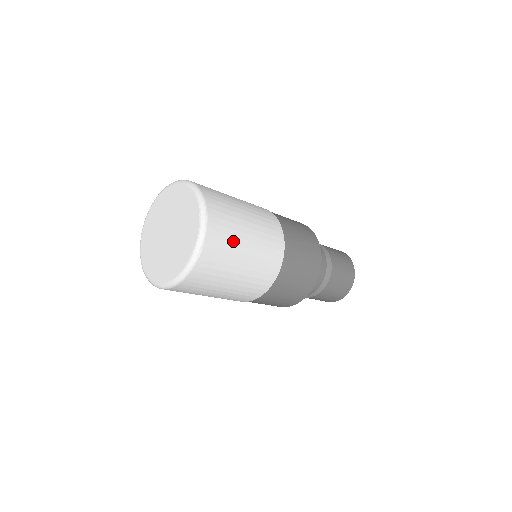
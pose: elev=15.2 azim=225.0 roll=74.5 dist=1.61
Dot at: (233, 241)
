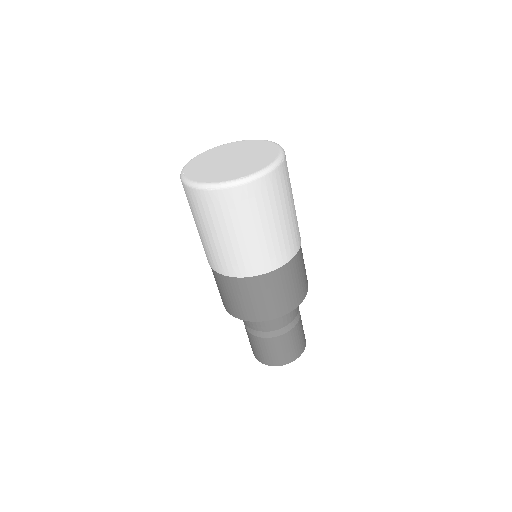
Dot at: (290, 183)
